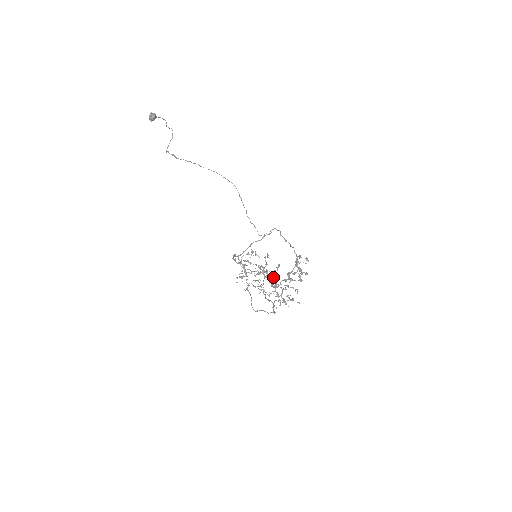
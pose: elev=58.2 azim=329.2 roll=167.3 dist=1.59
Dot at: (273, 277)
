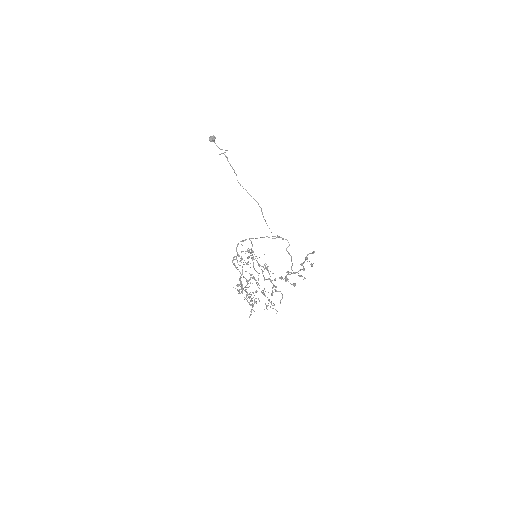
Dot at: occluded
